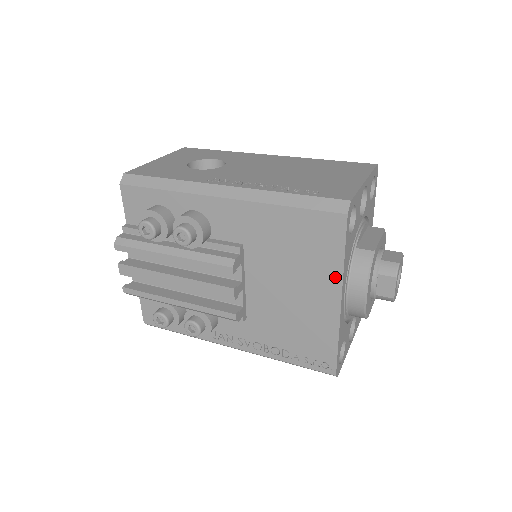
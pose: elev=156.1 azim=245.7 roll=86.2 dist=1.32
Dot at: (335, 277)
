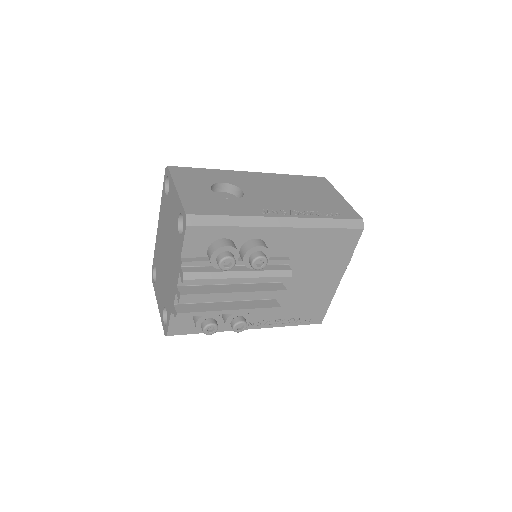
Dot at: (343, 266)
